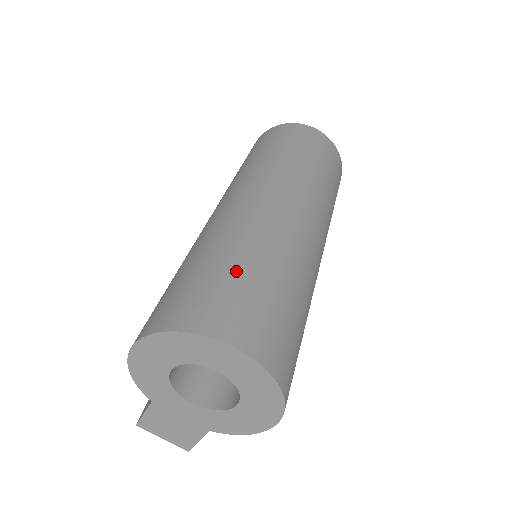
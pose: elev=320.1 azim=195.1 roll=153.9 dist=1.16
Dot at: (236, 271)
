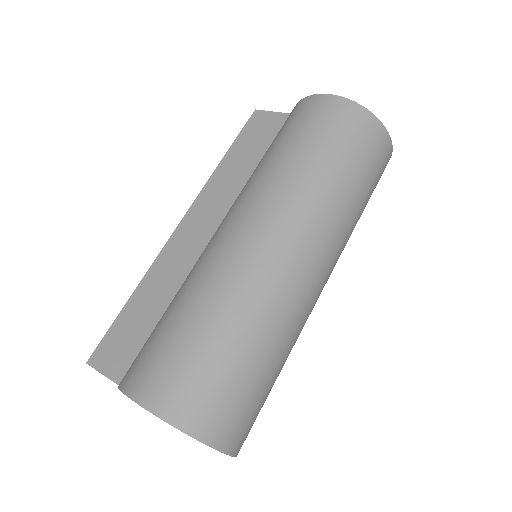
Dot at: (255, 375)
